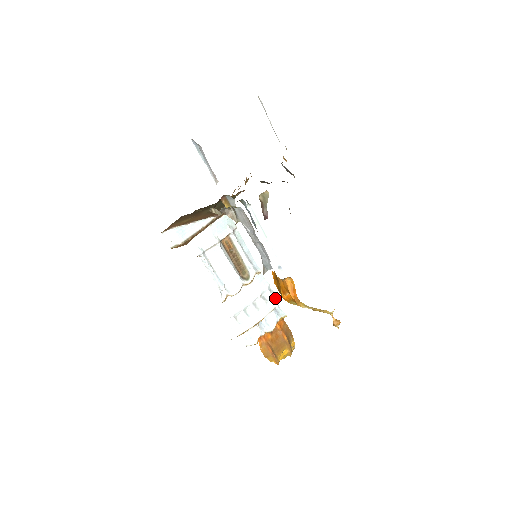
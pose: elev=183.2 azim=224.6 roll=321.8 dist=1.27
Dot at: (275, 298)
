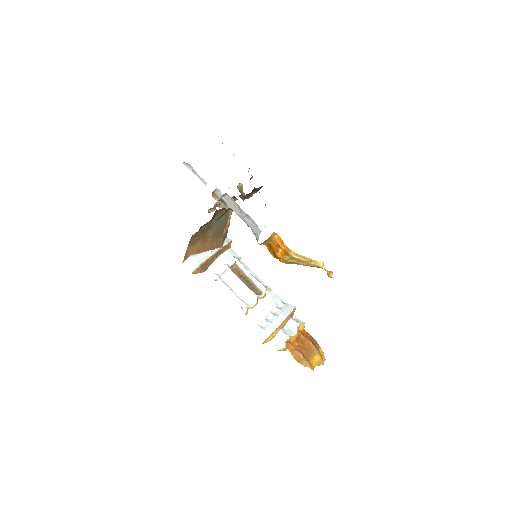
Dot at: (289, 307)
